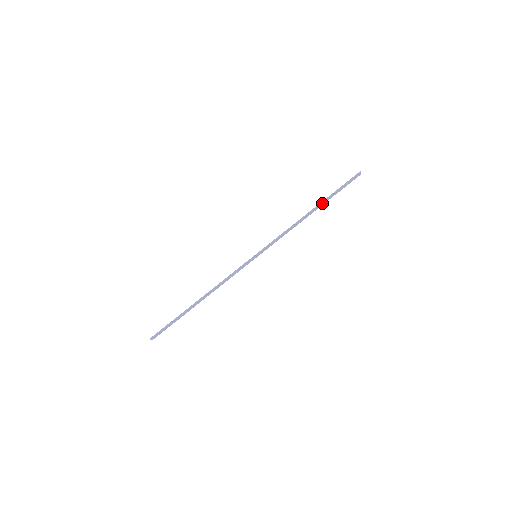
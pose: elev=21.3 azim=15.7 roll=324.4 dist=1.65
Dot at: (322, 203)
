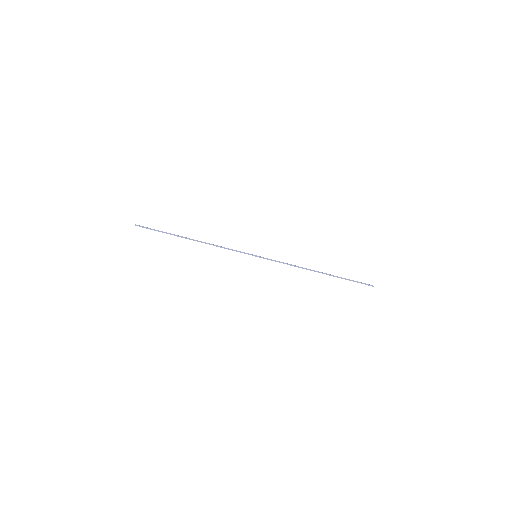
Dot at: (330, 275)
